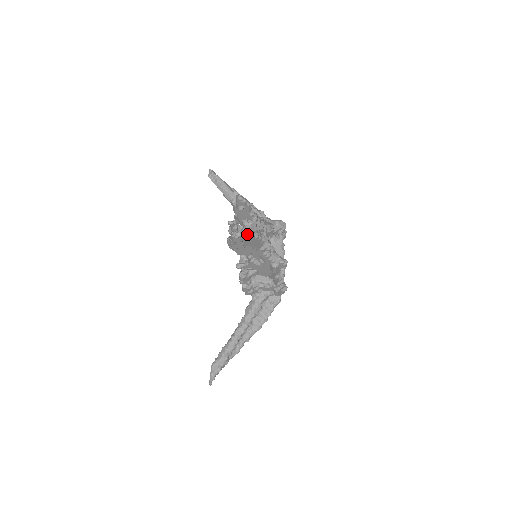
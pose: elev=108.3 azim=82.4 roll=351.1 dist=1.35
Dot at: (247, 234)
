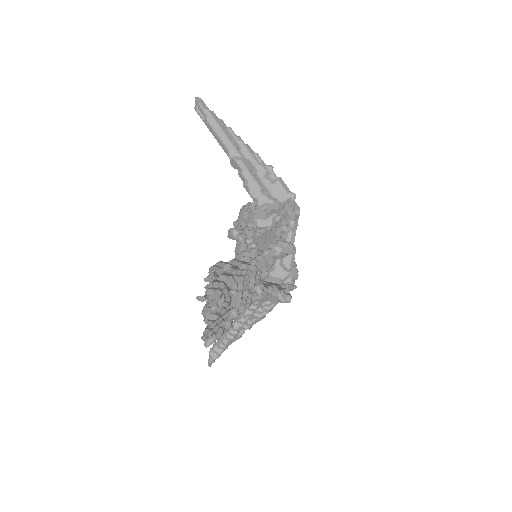
Dot at: (225, 325)
